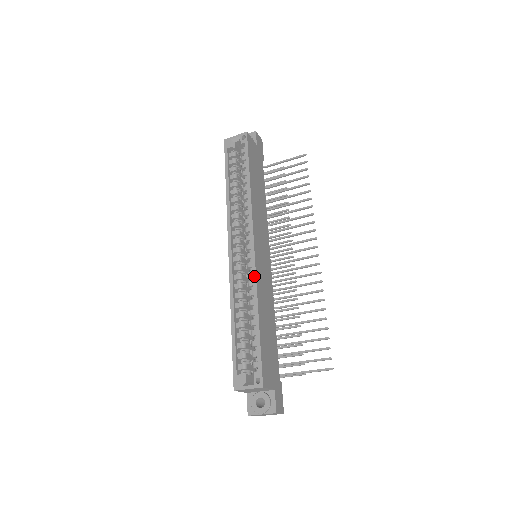
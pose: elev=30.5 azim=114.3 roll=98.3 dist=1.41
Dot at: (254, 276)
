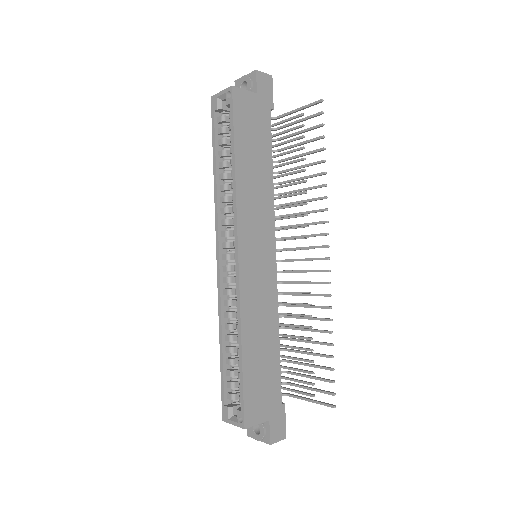
Dot at: (238, 298)
